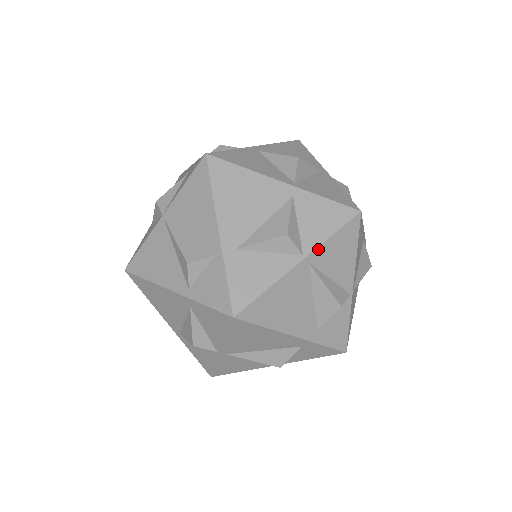
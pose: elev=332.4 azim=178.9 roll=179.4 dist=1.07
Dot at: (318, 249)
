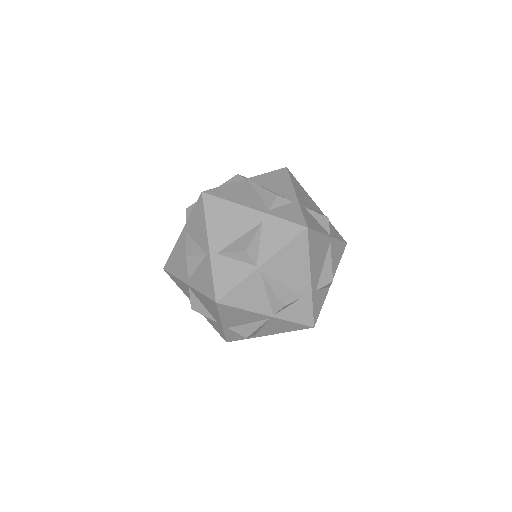
Dot at: (334, 239)
